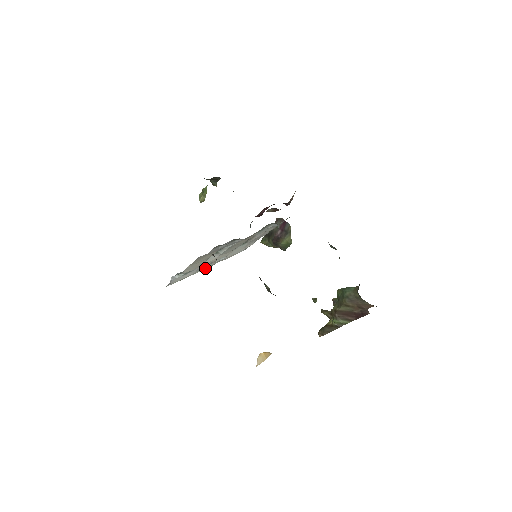
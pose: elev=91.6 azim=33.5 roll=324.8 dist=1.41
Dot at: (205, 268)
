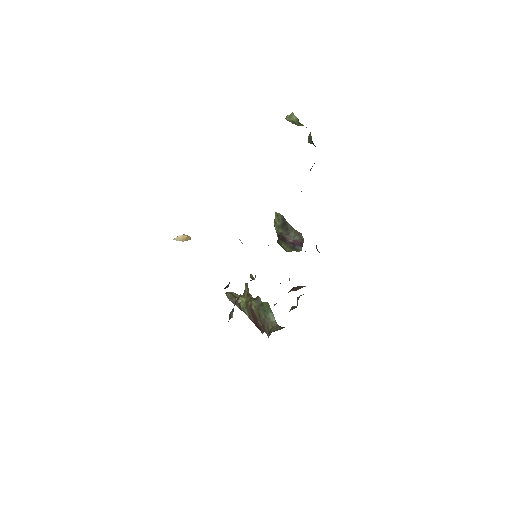
Dot at: occluded
